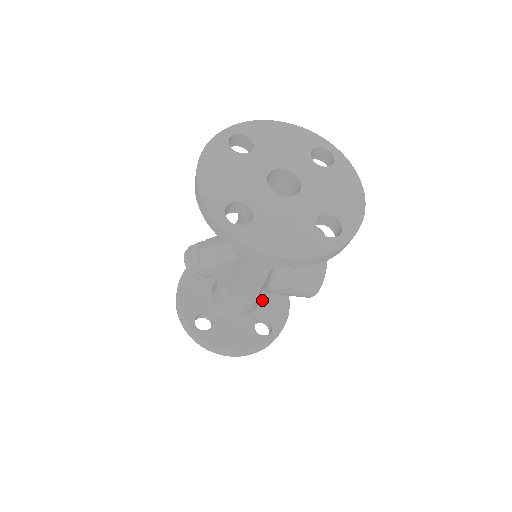
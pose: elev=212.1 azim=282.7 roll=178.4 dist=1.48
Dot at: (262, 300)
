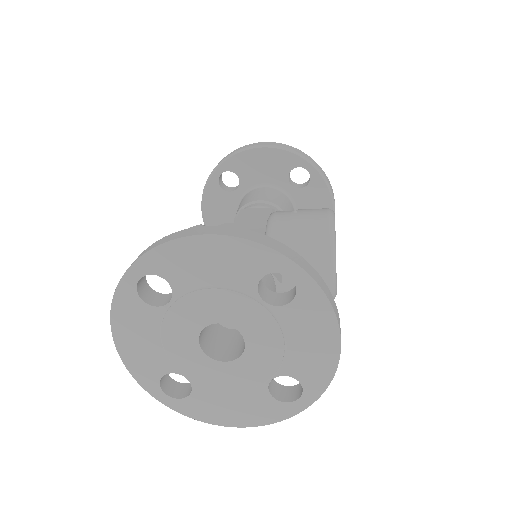
Dot at: occluded
